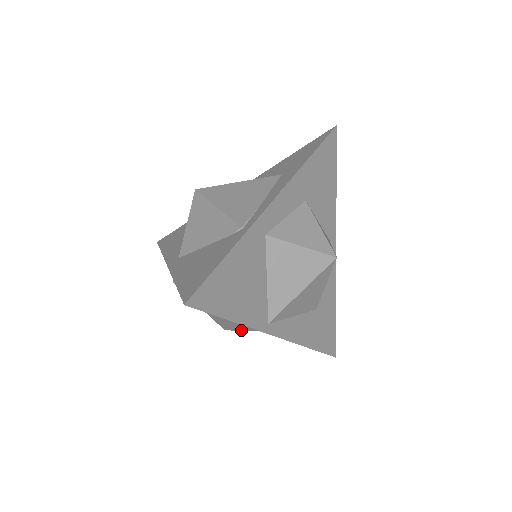
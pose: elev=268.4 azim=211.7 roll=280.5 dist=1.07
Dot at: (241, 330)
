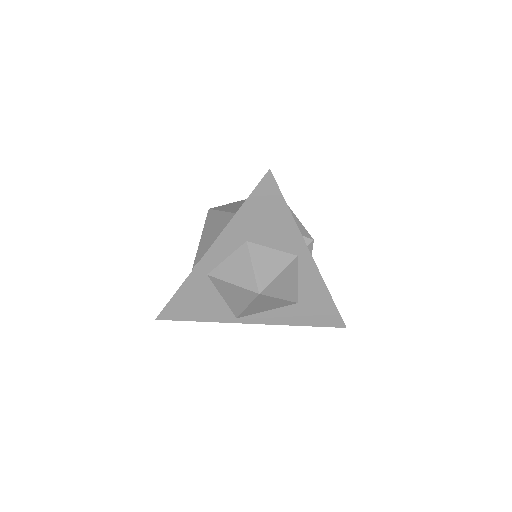
Dot at: occluded
